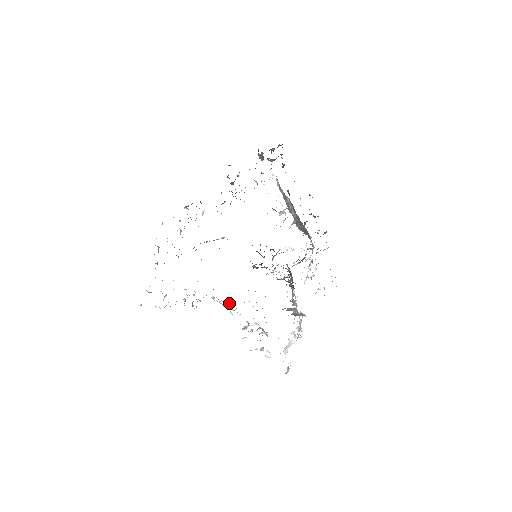
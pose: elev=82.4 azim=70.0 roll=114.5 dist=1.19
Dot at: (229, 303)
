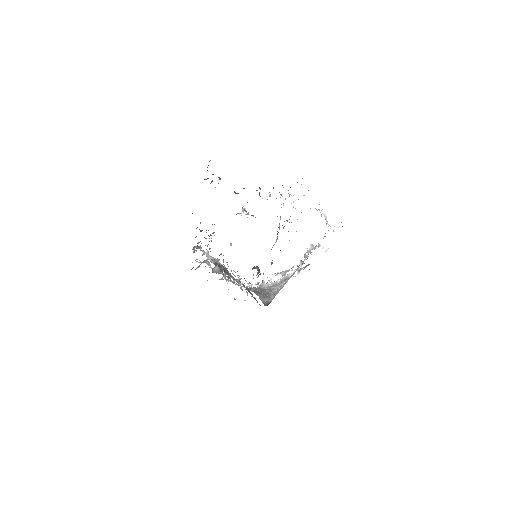
Dot at: occluded
